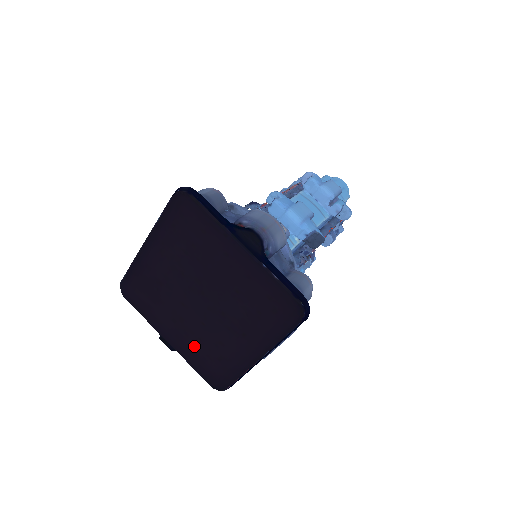
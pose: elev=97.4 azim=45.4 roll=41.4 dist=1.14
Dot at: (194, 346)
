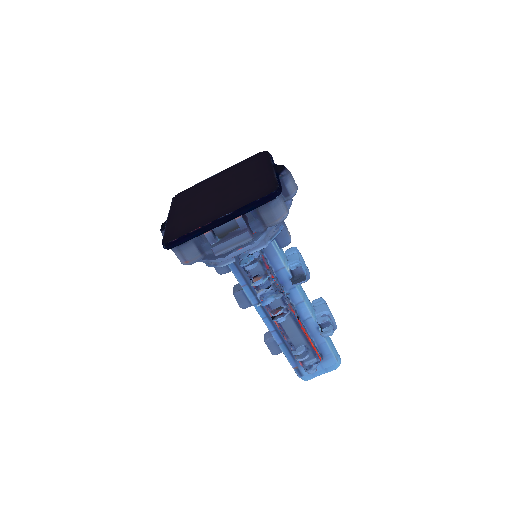
Dot at: (183, 218)
